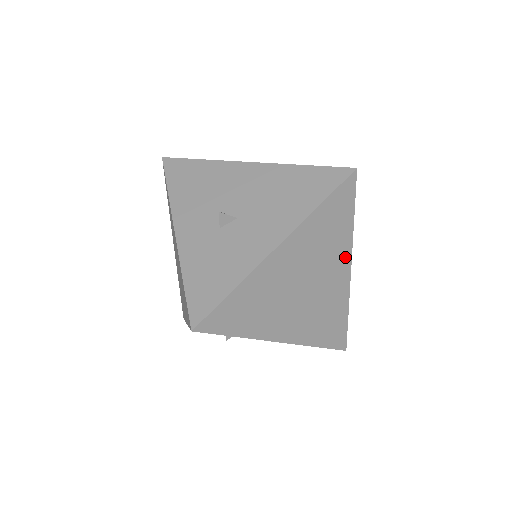
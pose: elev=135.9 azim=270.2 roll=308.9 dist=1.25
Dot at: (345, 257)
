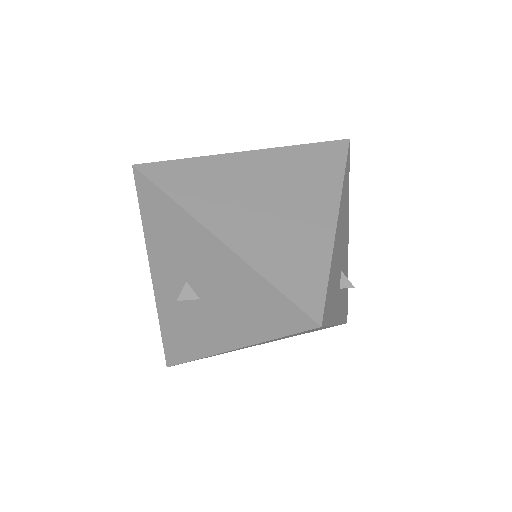
Dot at: occluded
